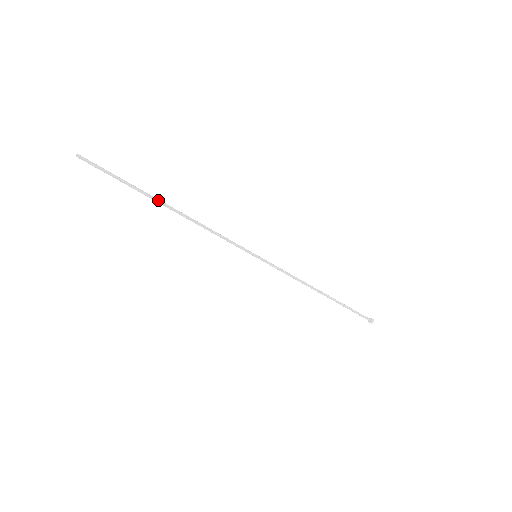
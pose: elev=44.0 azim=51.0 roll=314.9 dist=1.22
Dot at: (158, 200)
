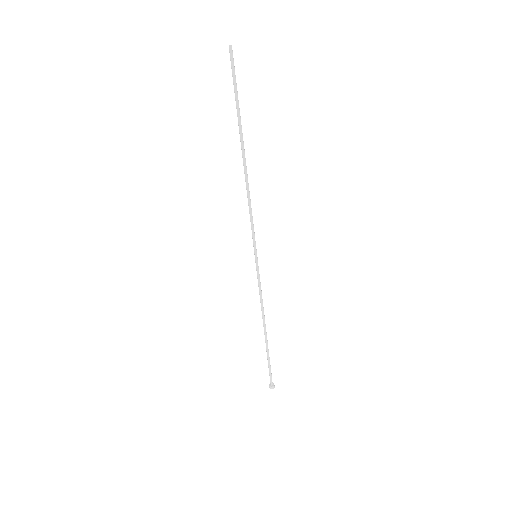
Dot at: (243, 141)
